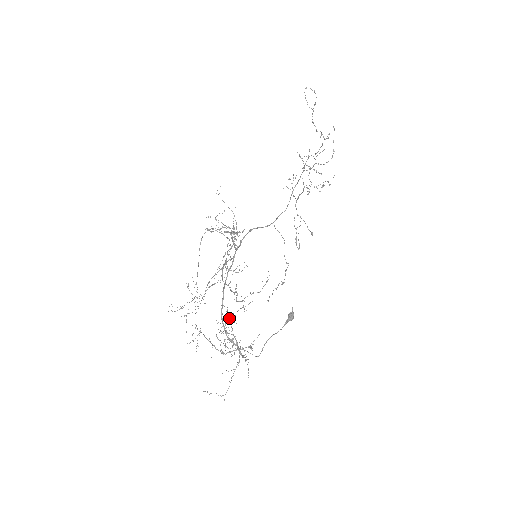
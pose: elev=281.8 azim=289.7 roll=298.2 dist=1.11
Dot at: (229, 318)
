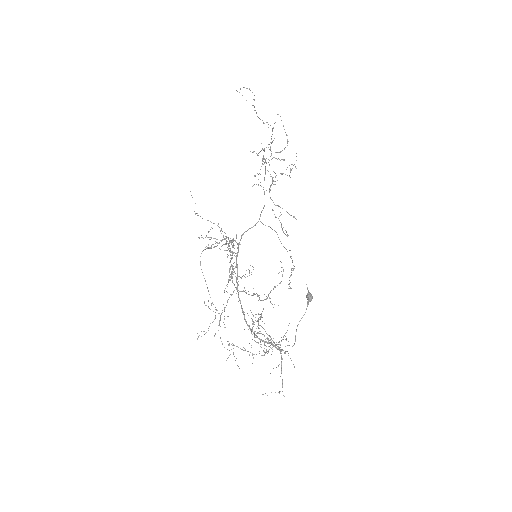
Dot at: (258, 320)
